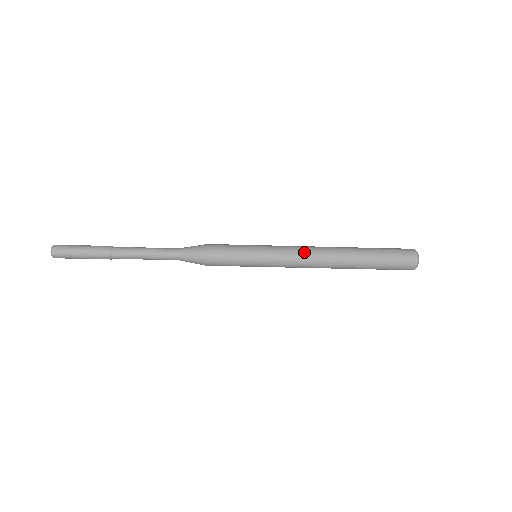
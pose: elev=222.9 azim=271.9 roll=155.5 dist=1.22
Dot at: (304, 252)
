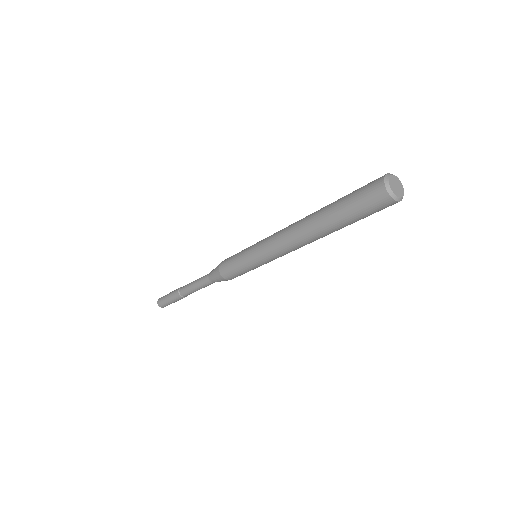
Dot at: (284, 249)
